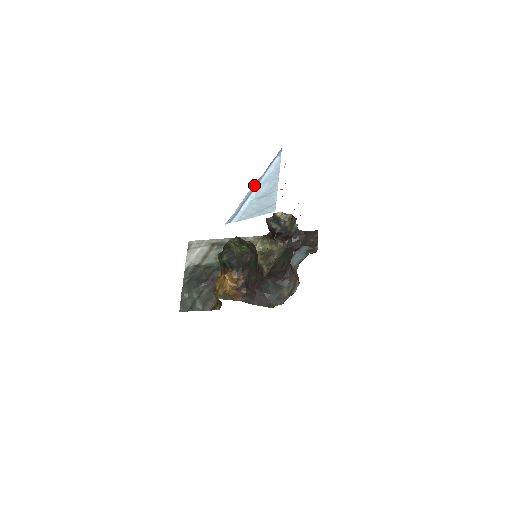
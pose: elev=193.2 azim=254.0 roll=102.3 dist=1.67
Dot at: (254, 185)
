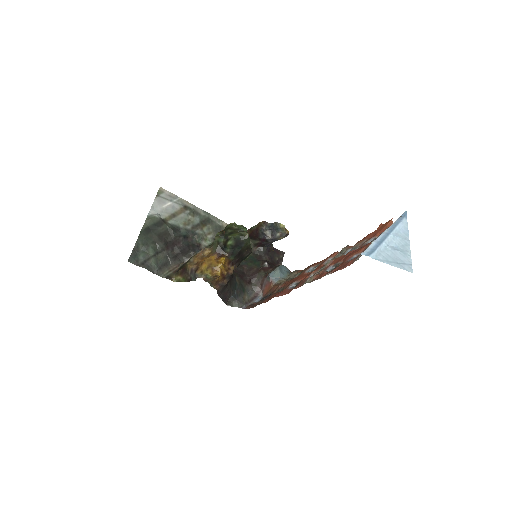
Dot at: (385, 231)
